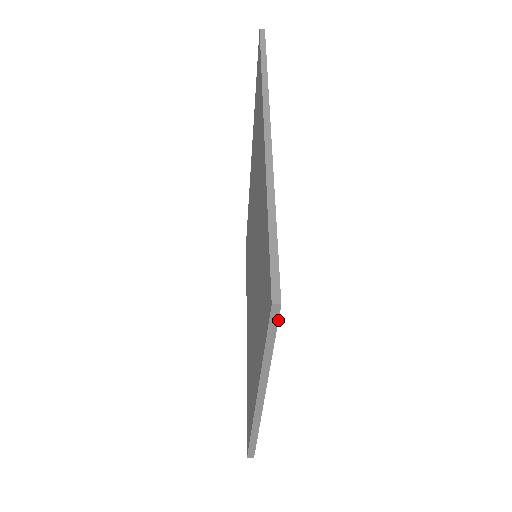
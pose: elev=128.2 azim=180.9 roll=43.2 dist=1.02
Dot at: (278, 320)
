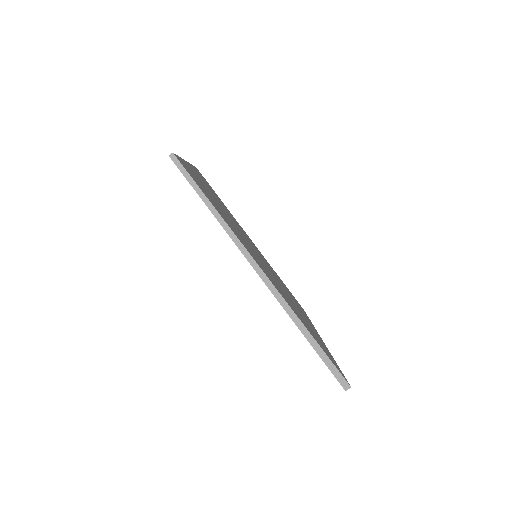
Dot at: (183, 167)
